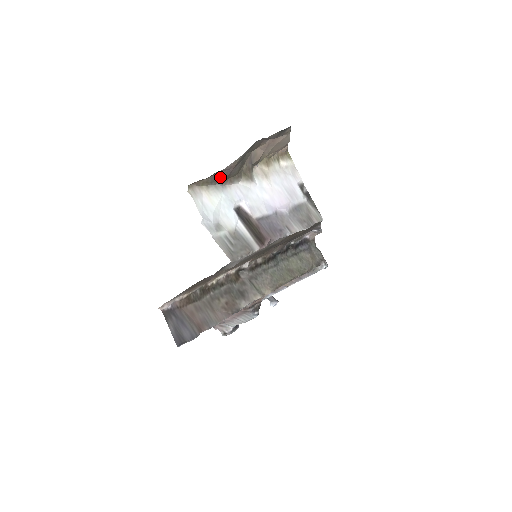
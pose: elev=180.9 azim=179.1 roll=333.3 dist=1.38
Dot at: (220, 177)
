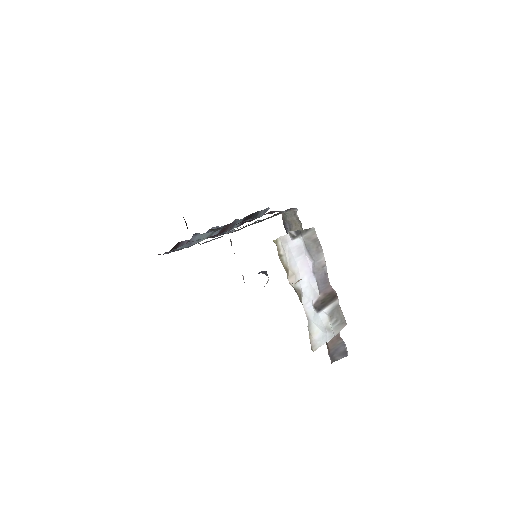
Dot at: occluded
